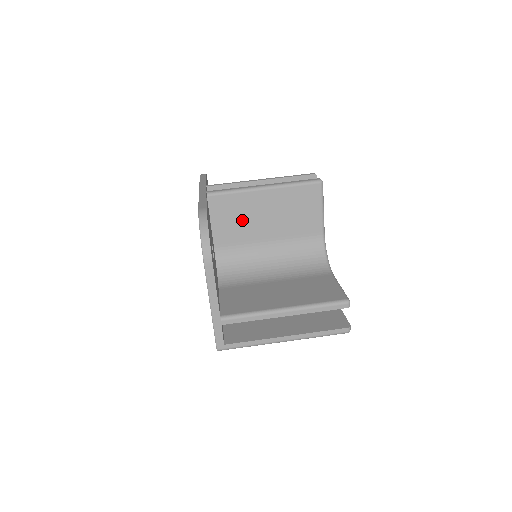
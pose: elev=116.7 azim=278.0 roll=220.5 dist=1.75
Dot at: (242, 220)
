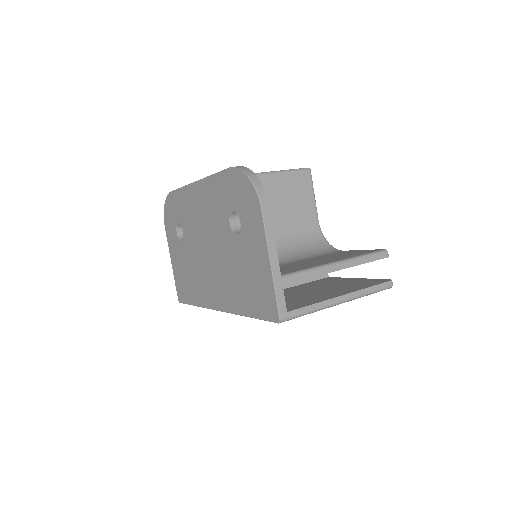
Dot at: occluded
